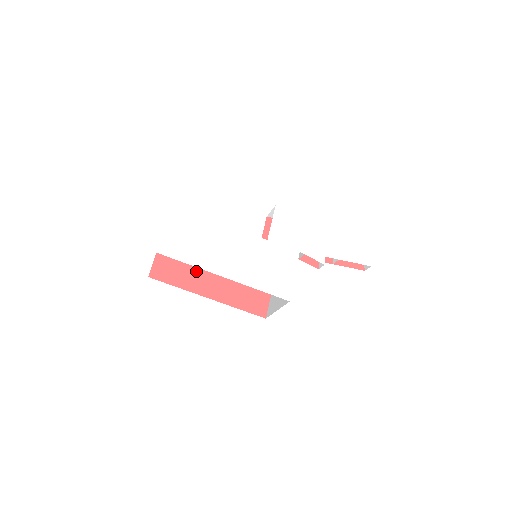
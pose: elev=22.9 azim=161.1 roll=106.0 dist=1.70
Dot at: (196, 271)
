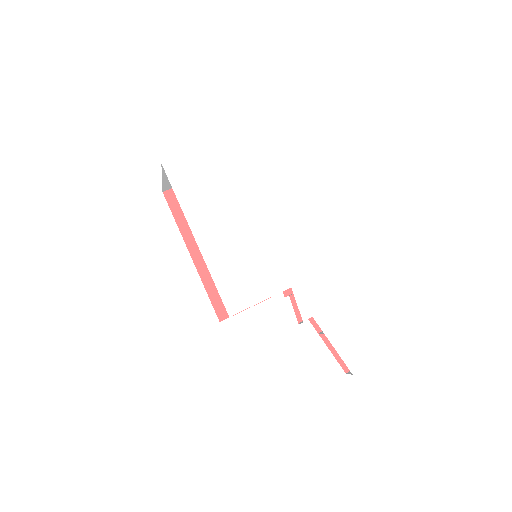
Dot at: occluded
